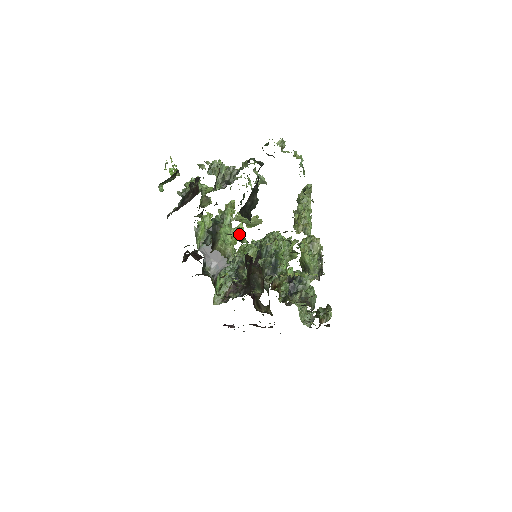
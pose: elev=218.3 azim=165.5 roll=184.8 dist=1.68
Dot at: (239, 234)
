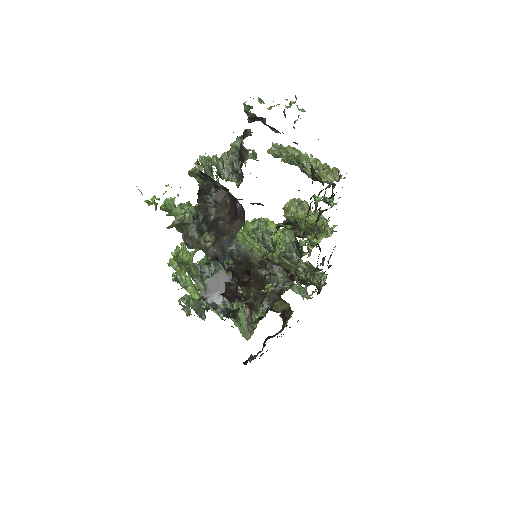
Dot at: (274, 225)
